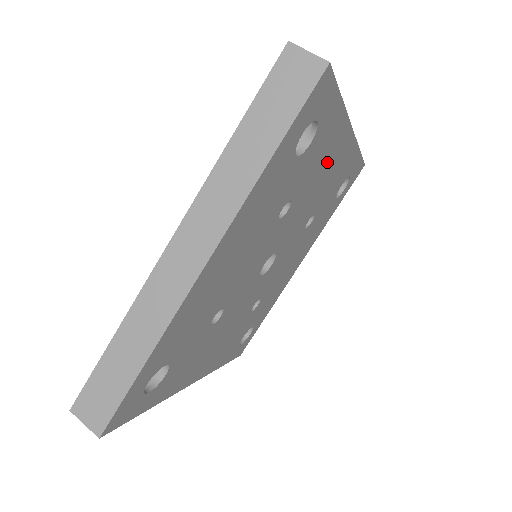
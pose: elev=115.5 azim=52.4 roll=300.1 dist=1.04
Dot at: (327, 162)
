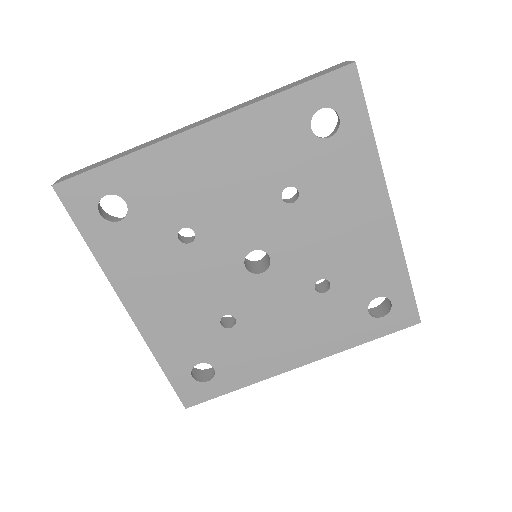
Dot at: (352, 206)
